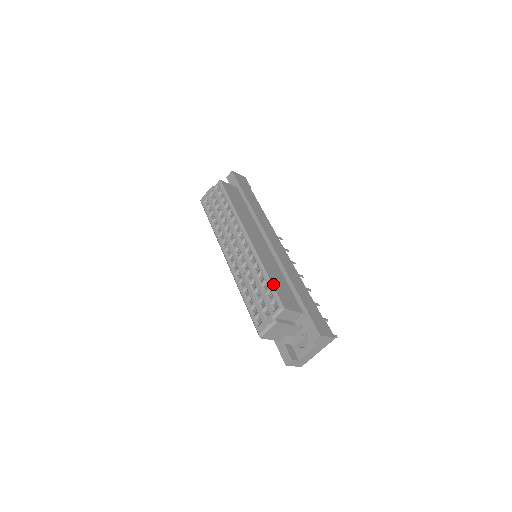
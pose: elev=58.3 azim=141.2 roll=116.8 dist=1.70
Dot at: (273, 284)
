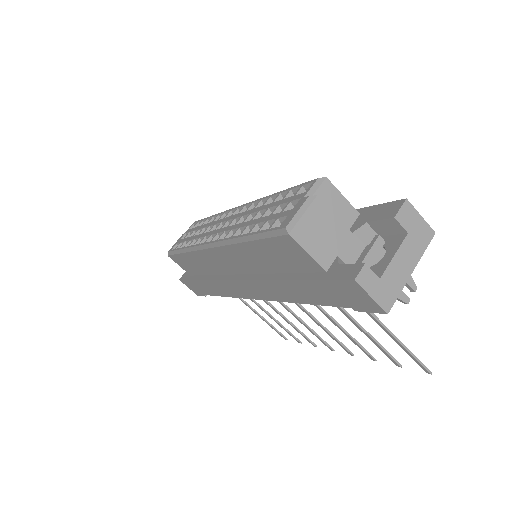
Dot at: occluded
